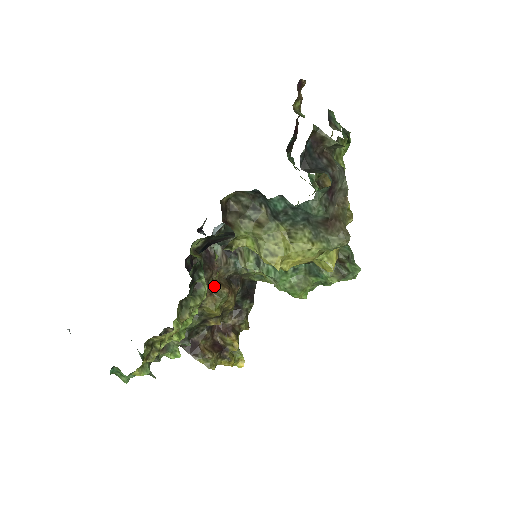
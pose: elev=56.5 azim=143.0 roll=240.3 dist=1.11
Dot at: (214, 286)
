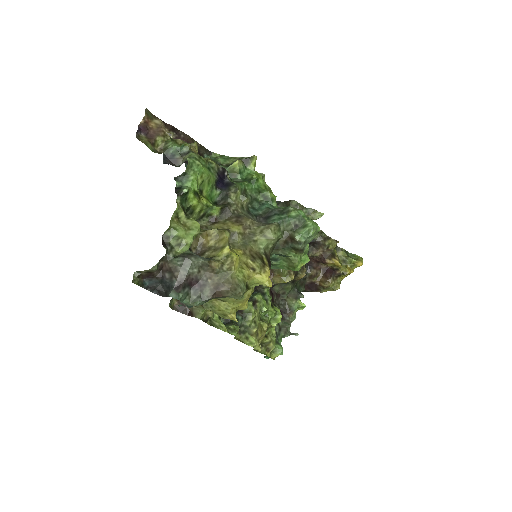
Dot at: occluded
